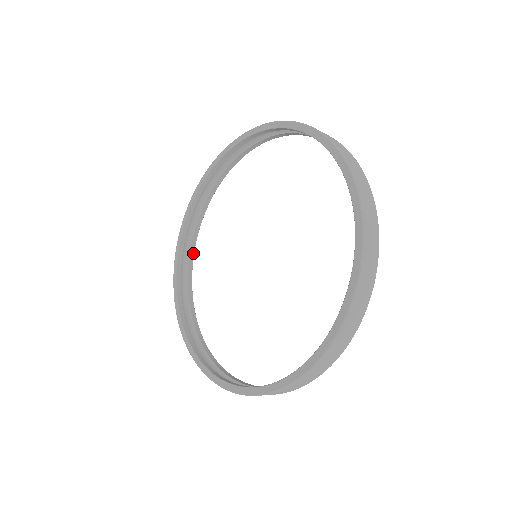
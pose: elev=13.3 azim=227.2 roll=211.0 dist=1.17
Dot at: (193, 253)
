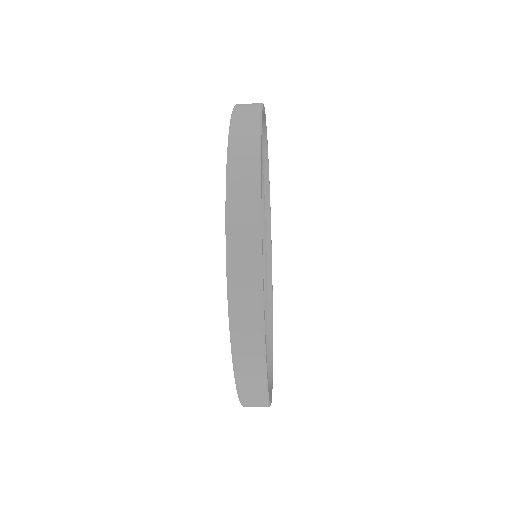
Dot at: (267, 170)
